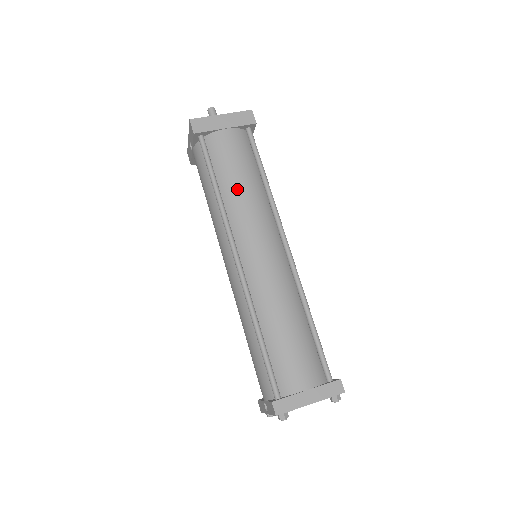
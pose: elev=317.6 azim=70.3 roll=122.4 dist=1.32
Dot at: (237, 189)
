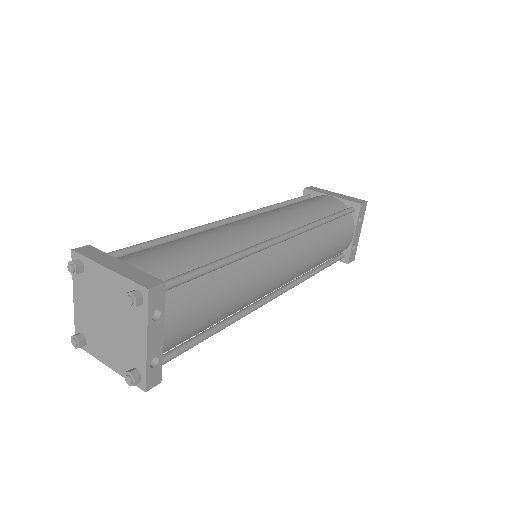
Dot at: (293, 205)
